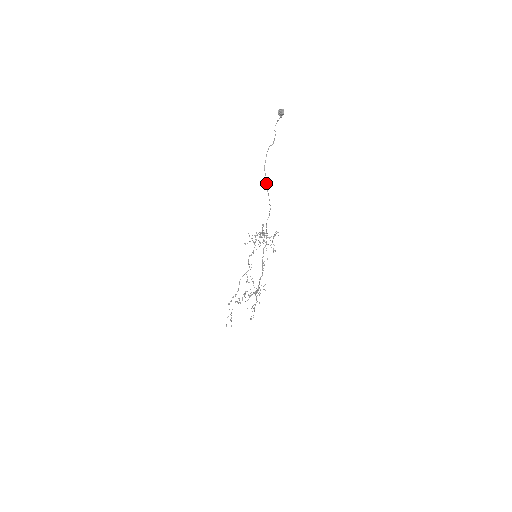
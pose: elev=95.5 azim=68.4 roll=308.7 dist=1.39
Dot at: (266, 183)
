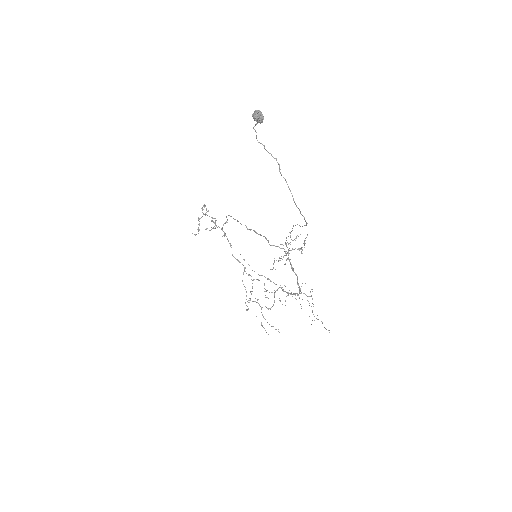
Dot at: occluded
